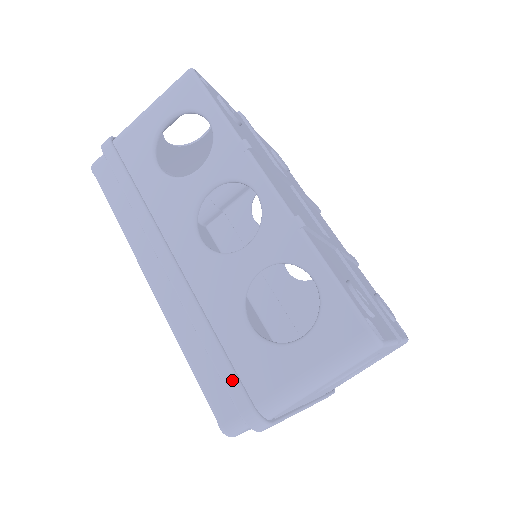
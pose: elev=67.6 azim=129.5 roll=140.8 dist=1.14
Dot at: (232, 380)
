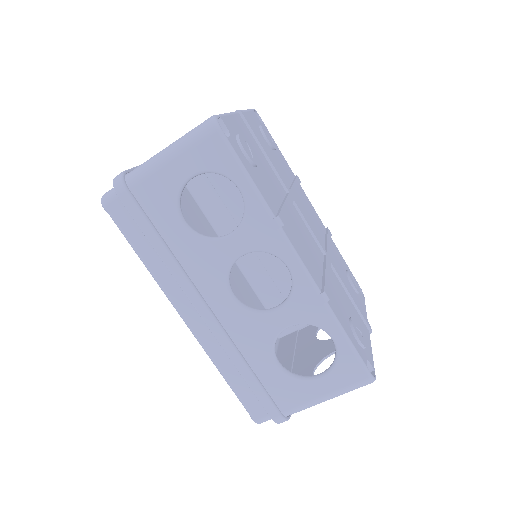
Dot at: (266, 399)
